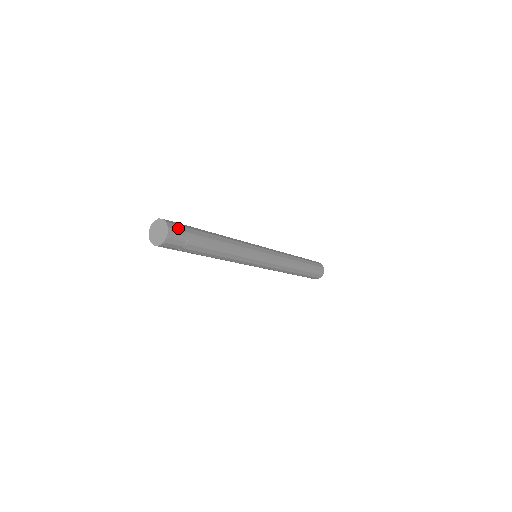
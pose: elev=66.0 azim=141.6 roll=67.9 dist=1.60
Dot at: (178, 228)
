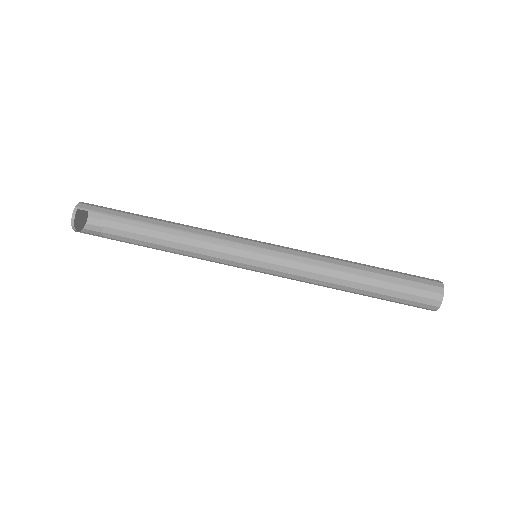
Dot at: (92, 209)
